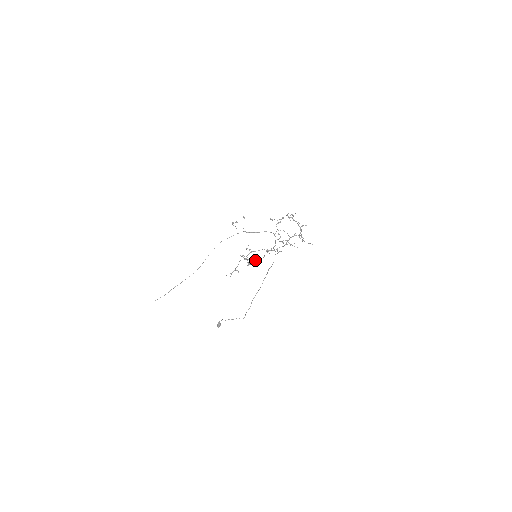
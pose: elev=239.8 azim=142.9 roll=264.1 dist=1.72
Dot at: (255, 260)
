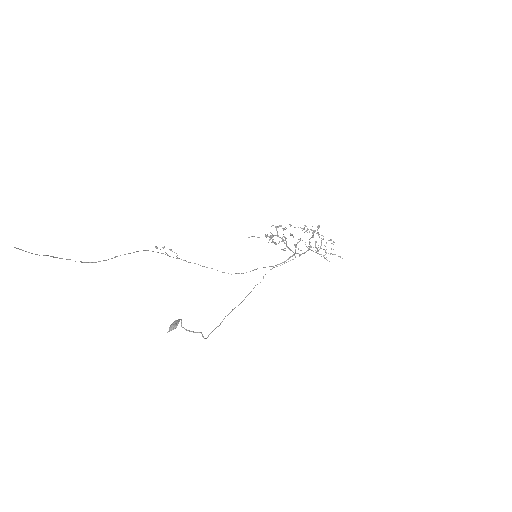
Dot at: occluded
